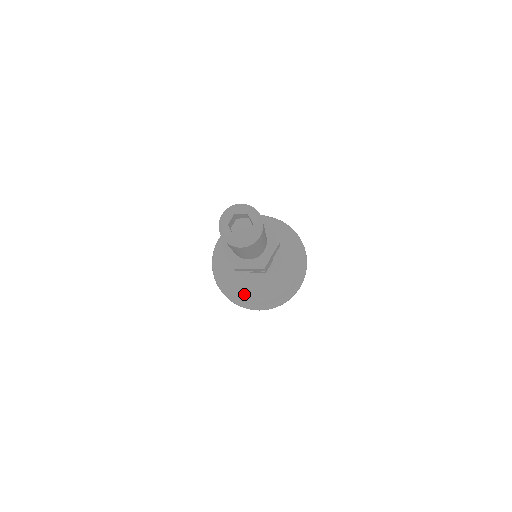
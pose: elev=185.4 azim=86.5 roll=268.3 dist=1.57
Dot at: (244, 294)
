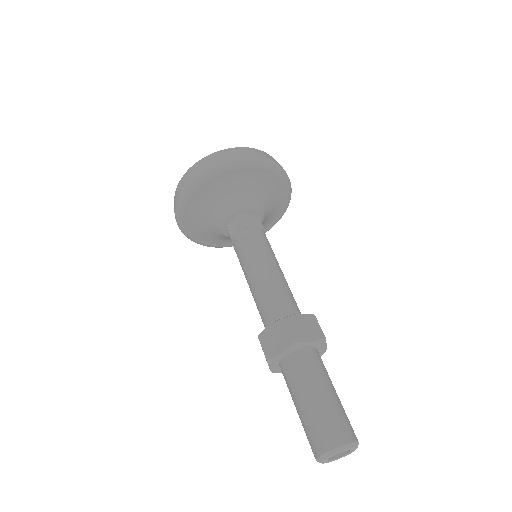
Dot at: (210, 240)
